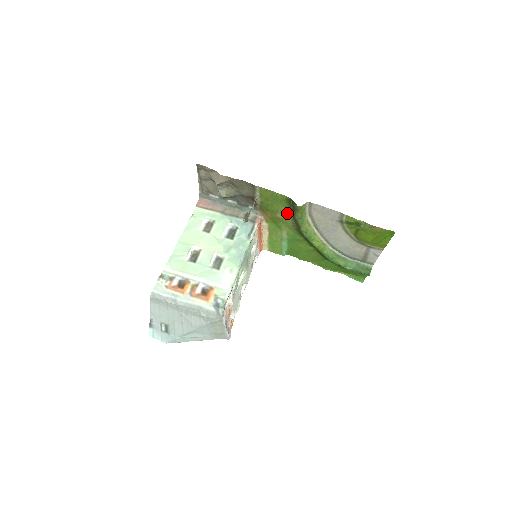
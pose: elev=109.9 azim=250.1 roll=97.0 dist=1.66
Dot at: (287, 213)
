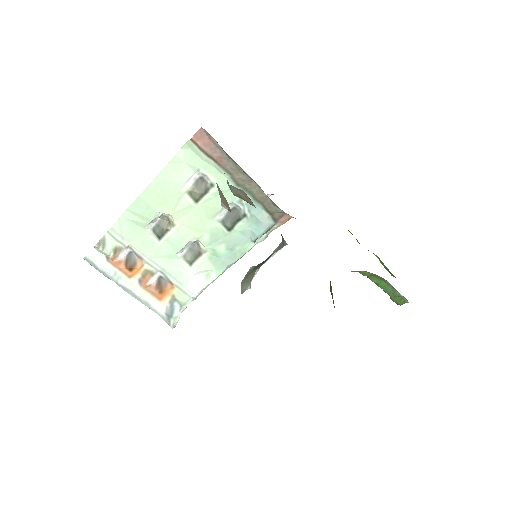
Dot at: occluded
